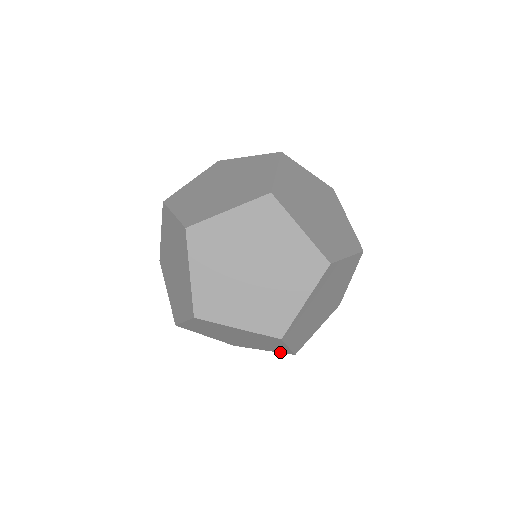
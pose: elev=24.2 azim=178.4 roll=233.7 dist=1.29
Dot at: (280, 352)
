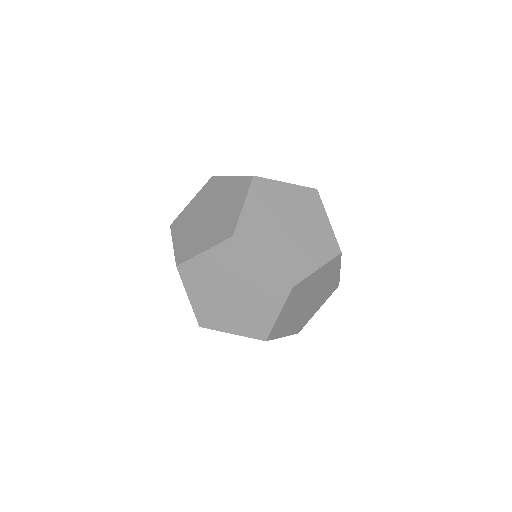
Dot at: occluded
